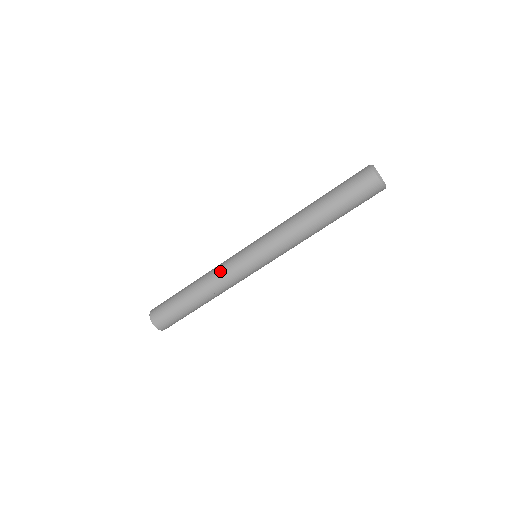
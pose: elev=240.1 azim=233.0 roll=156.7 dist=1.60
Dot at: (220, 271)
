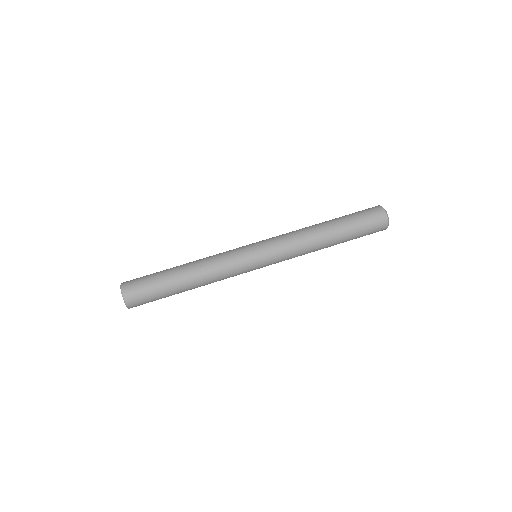
Dot at: (217, 254)
